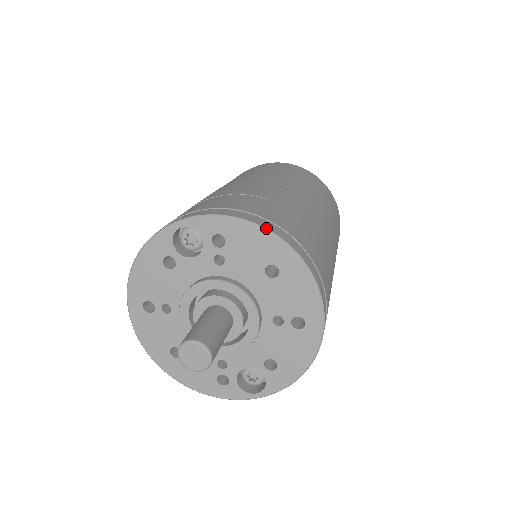
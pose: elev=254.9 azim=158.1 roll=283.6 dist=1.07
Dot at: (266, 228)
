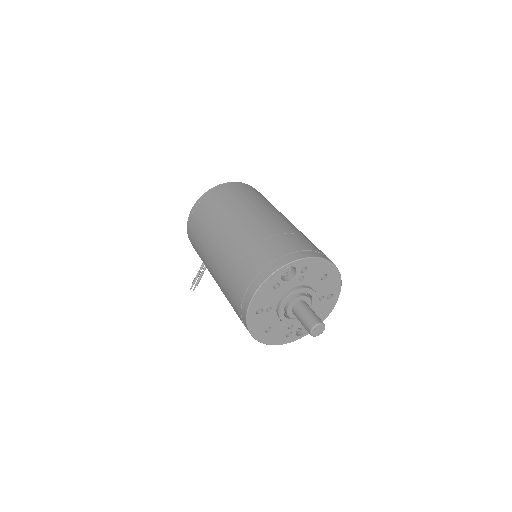
Dot at: (326, 259)
